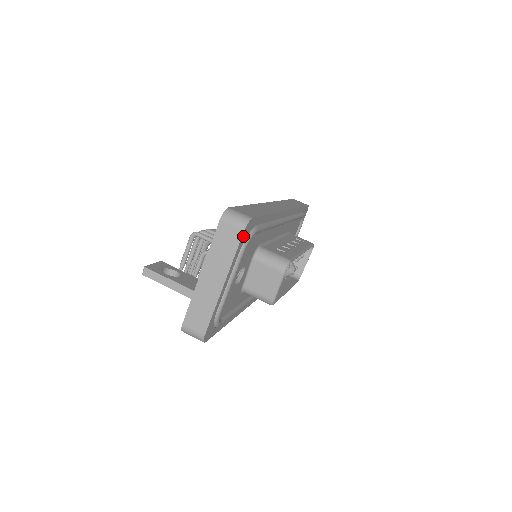
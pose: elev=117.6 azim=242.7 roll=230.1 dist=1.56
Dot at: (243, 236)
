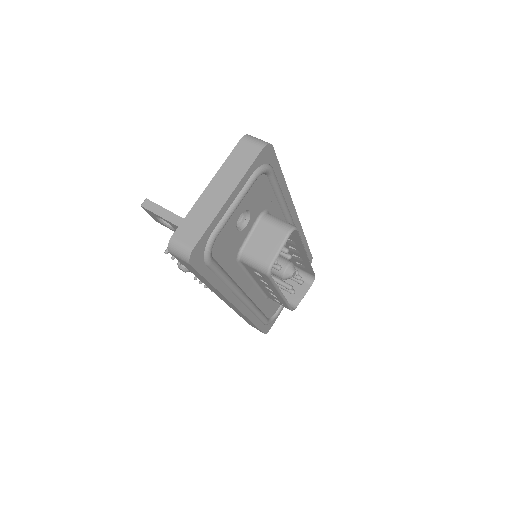
Dot at: (260, 156)
